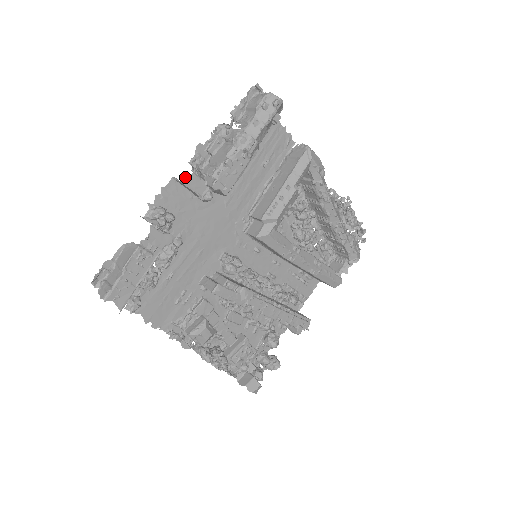
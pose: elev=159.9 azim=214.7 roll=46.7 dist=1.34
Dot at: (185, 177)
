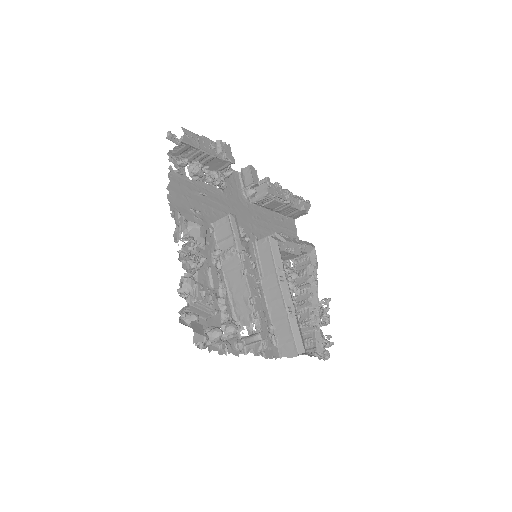
Dot at: (252, 166)
